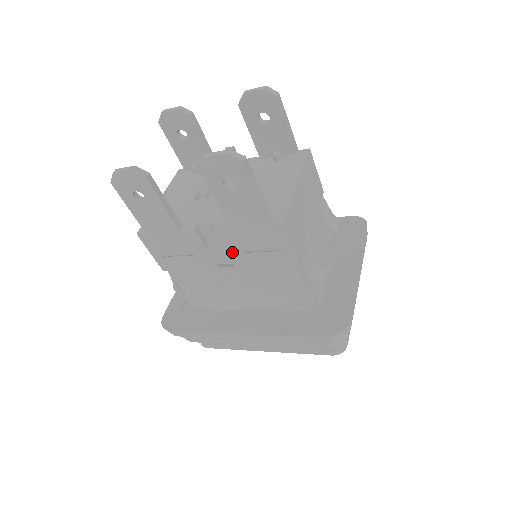
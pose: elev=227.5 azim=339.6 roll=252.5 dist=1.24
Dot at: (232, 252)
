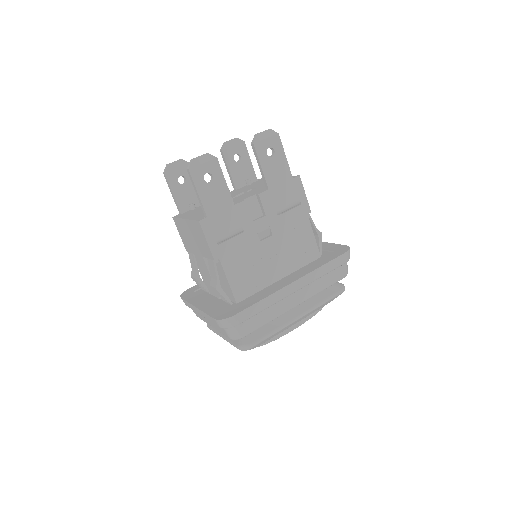
Dot at: (269, 215)
